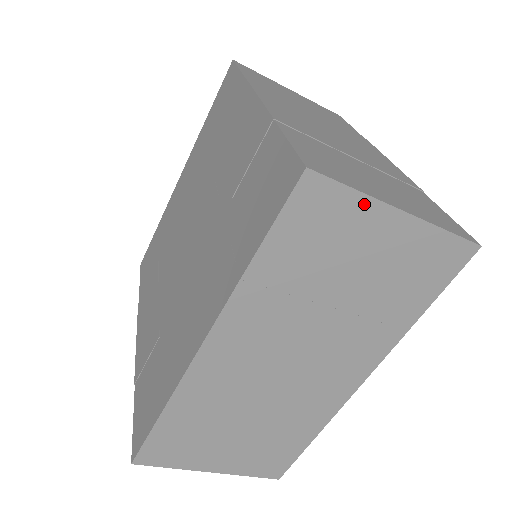
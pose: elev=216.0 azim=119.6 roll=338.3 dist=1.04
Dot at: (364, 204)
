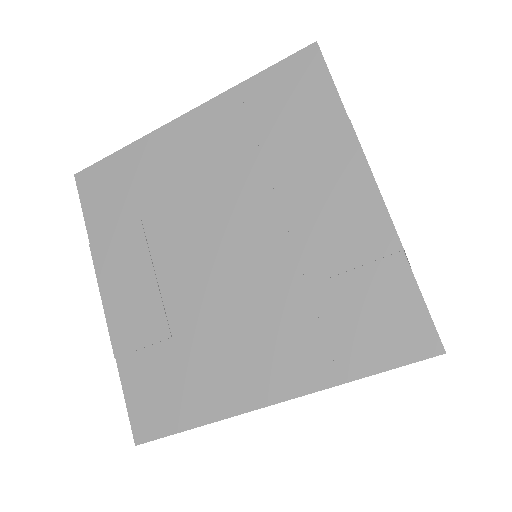
Dot at: occluded
